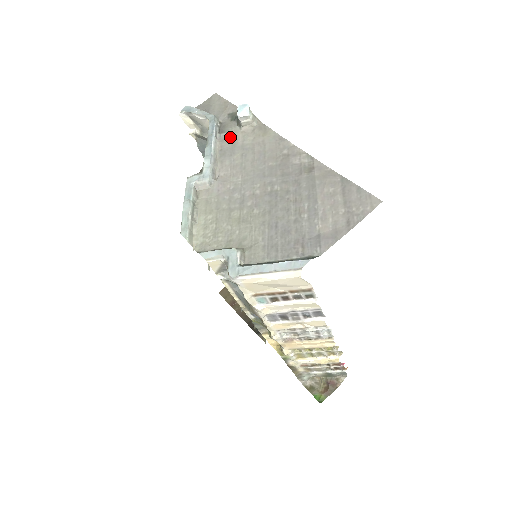
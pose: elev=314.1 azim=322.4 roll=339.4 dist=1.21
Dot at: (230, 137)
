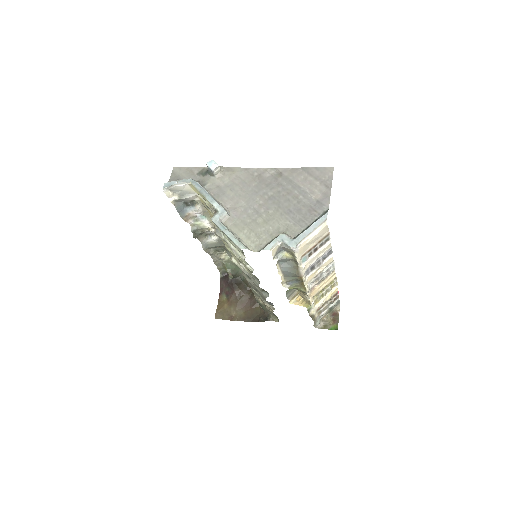
Dot at: (212, 185)
